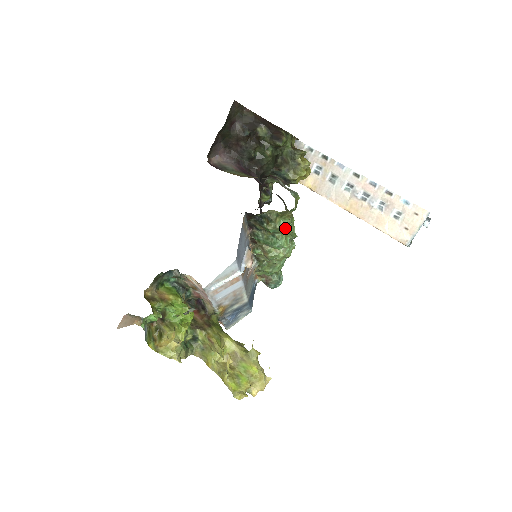
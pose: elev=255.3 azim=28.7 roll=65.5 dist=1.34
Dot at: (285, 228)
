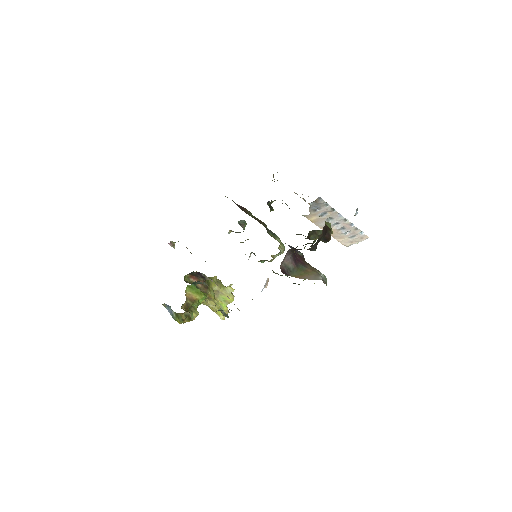
Dot at: occluded
